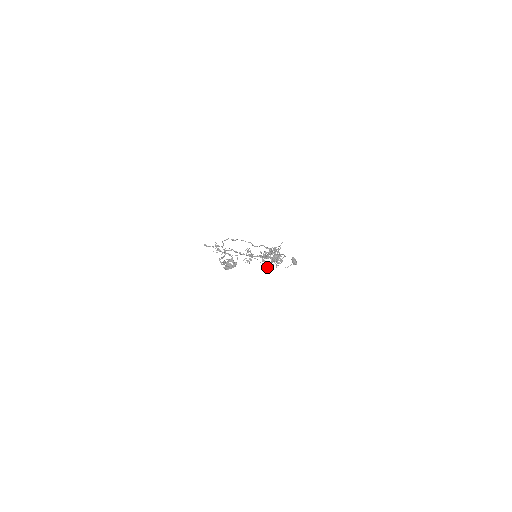
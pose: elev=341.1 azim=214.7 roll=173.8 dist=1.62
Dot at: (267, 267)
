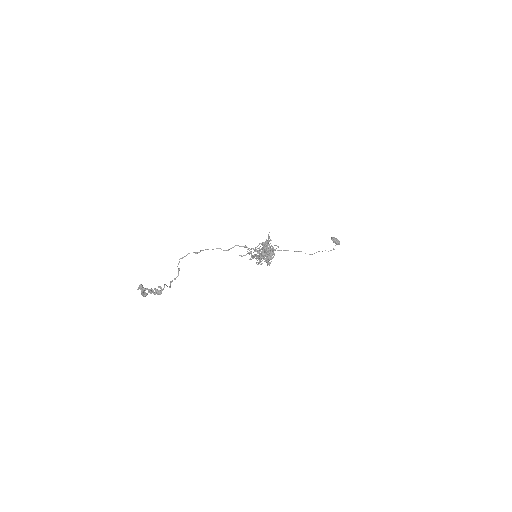
Dot at: (269, 265)
